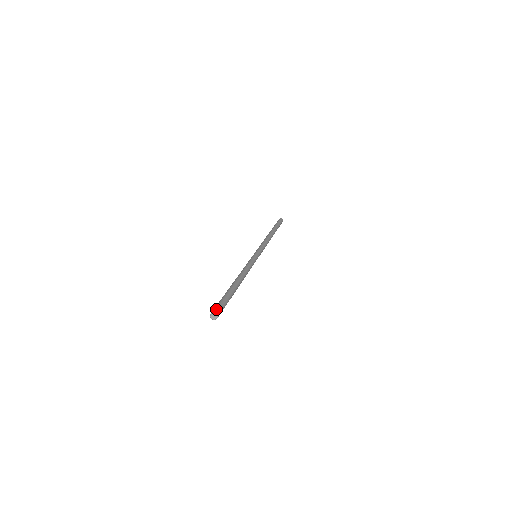
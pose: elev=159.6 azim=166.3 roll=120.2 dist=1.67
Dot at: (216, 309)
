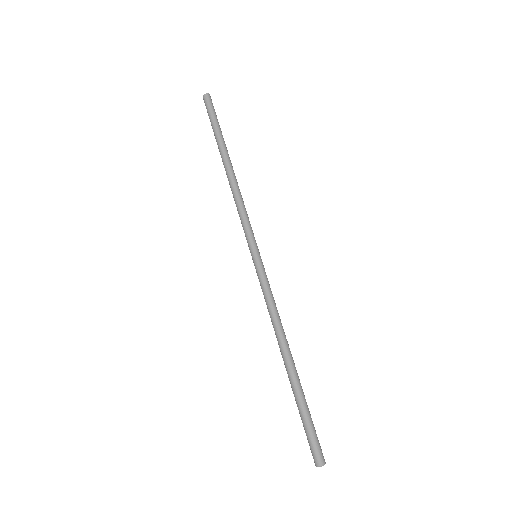
Dot at: (322, 454)
